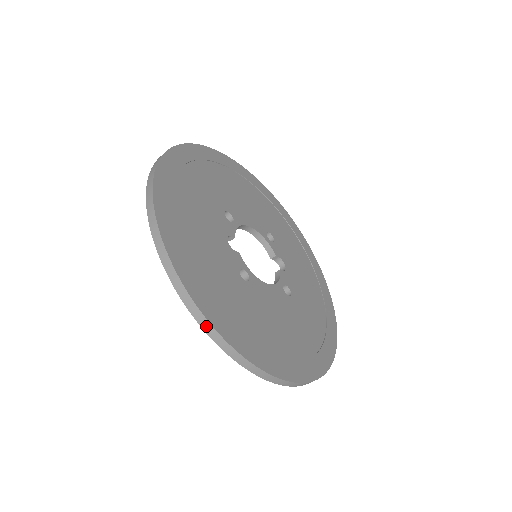
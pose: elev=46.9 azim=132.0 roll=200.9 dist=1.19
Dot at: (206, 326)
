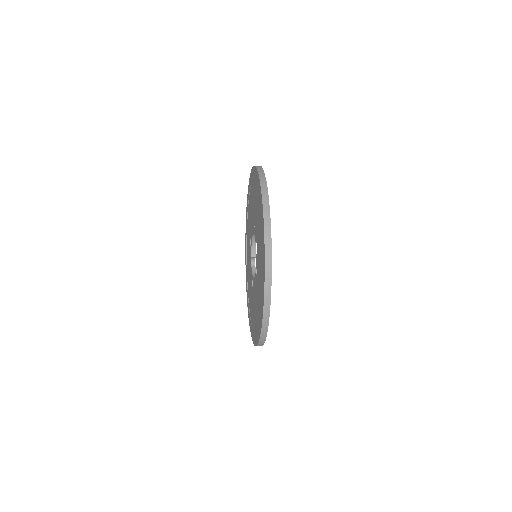
Dot at: (267, 305)
